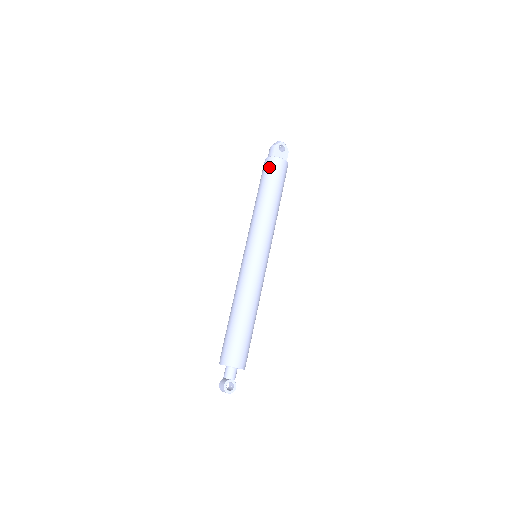
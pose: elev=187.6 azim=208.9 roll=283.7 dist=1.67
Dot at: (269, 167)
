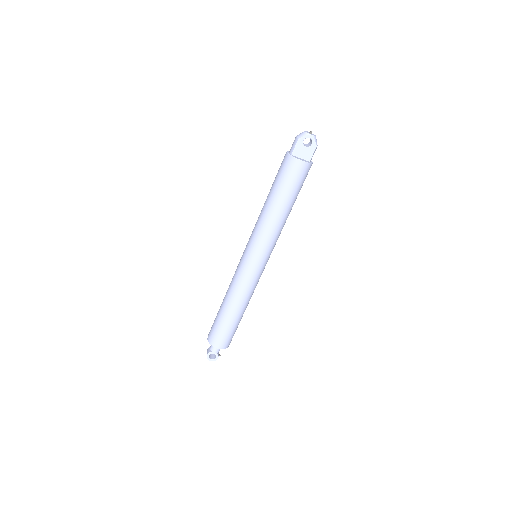
Dot at: (283, 168)
